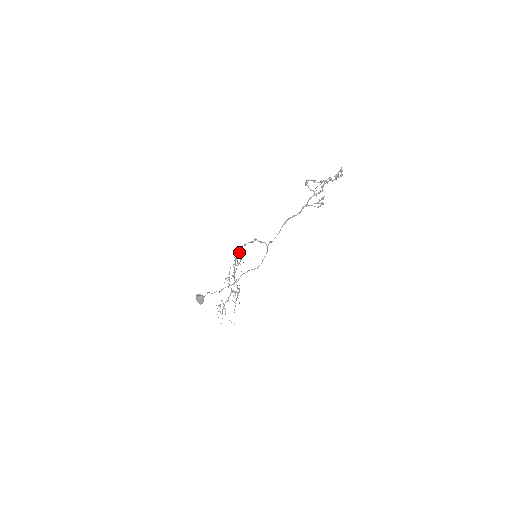
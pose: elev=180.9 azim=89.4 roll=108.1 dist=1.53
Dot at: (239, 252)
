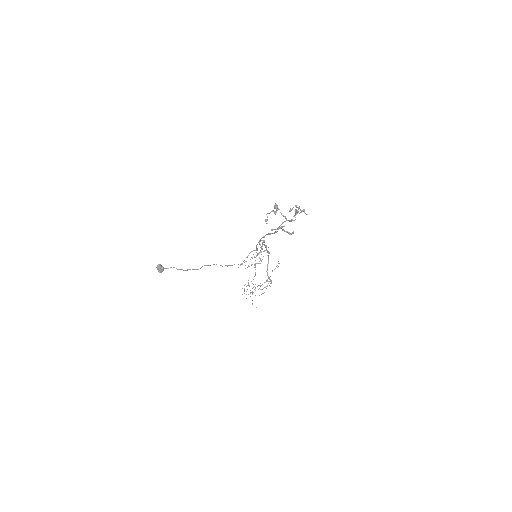
Dot at: occluded
